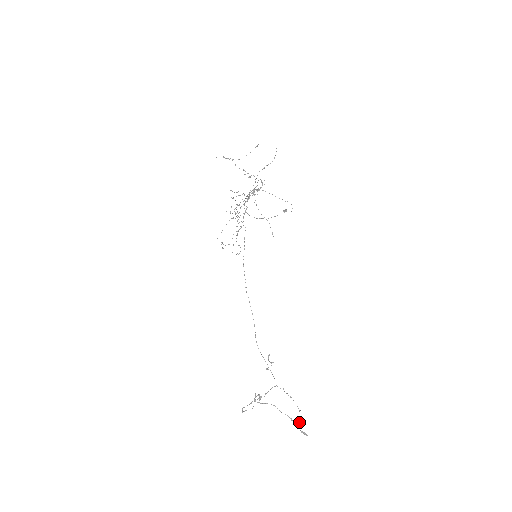
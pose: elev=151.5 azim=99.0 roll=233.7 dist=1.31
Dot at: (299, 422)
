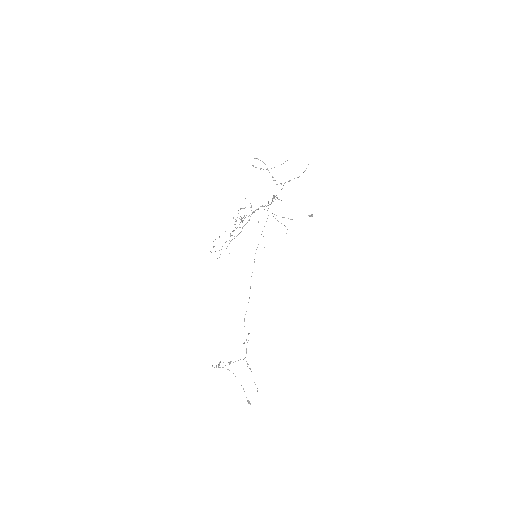
Dot at: (257, 391)
